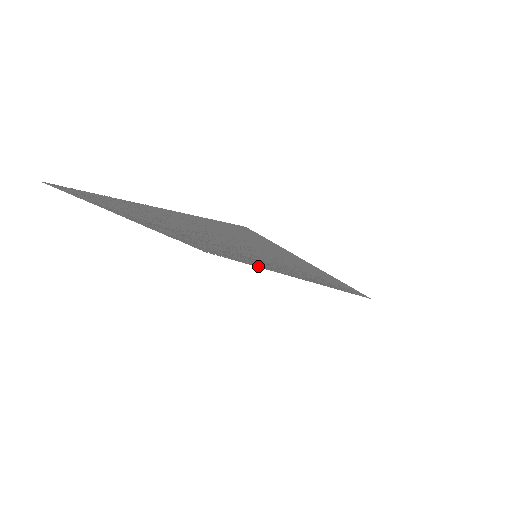
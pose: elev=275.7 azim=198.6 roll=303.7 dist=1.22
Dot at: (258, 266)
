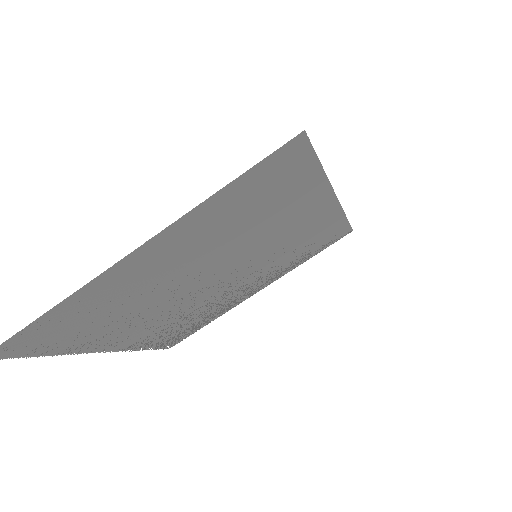
Dot at: (237, 302)
